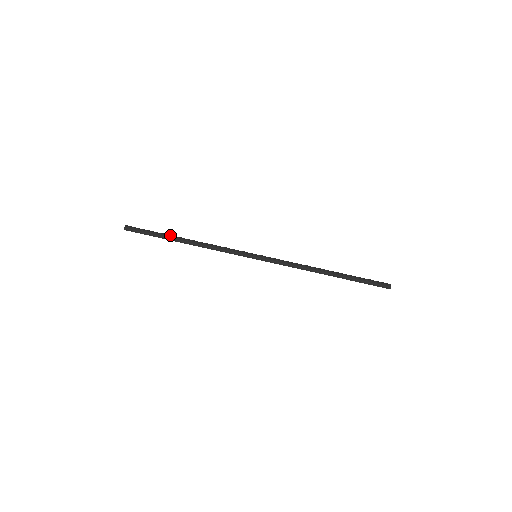
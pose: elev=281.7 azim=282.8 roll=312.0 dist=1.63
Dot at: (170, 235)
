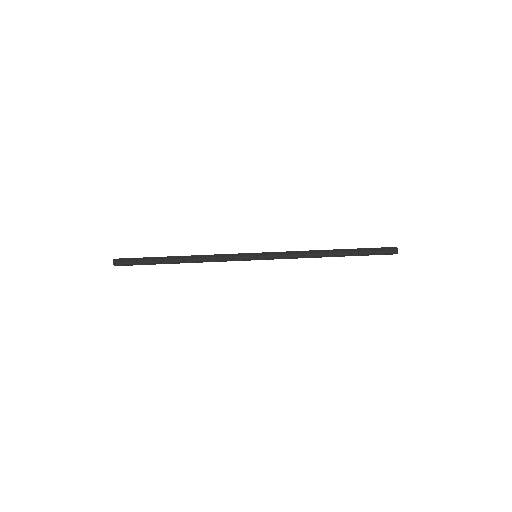
Dot at: (162, 259)
